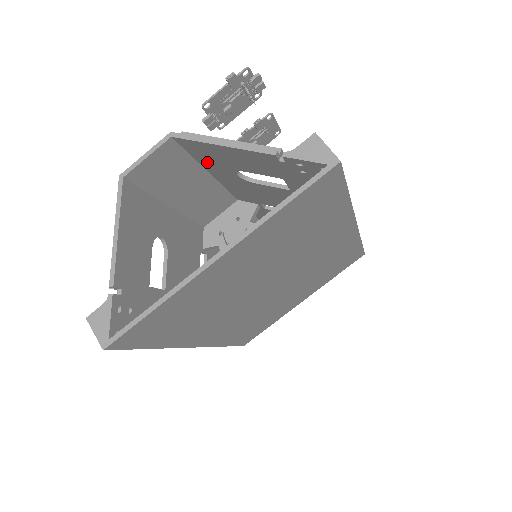
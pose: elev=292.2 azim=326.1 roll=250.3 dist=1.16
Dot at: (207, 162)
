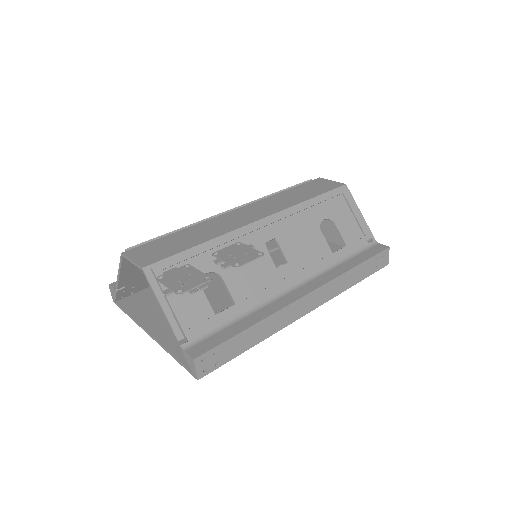
Dot at: (183, 264)
